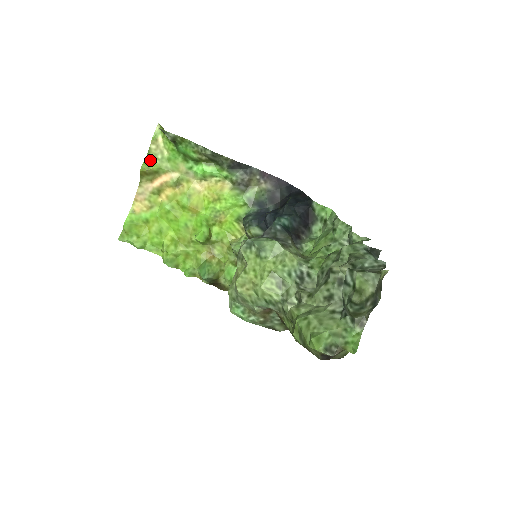
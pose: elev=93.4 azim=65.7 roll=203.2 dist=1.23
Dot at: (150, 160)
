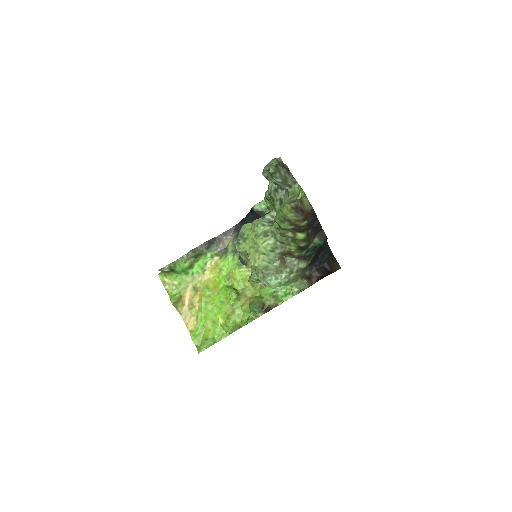
Dot at: (172, 295)
